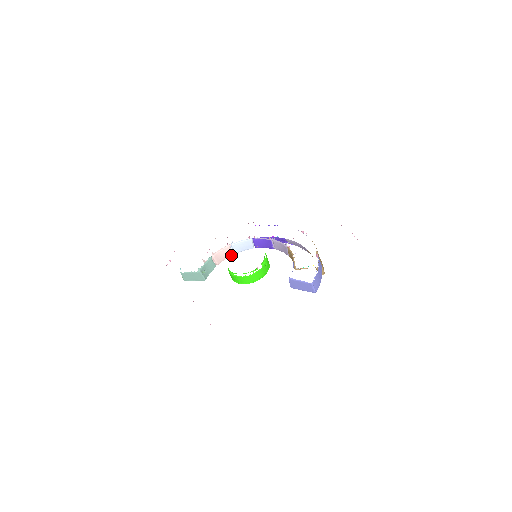
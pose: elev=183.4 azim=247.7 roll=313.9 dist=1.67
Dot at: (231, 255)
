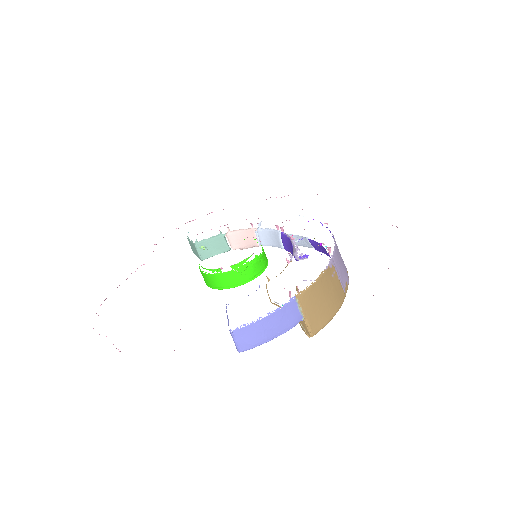
Dot at: (256, 245)
